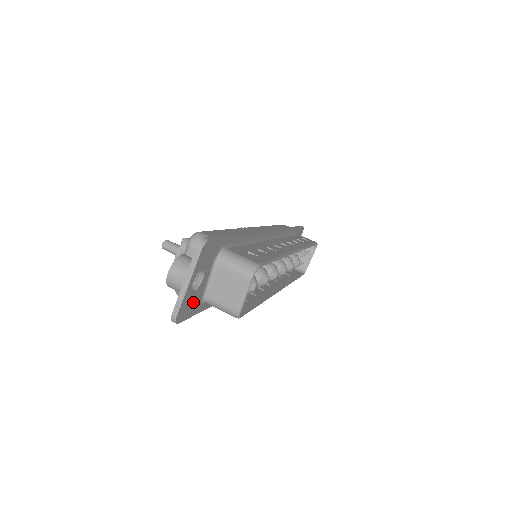
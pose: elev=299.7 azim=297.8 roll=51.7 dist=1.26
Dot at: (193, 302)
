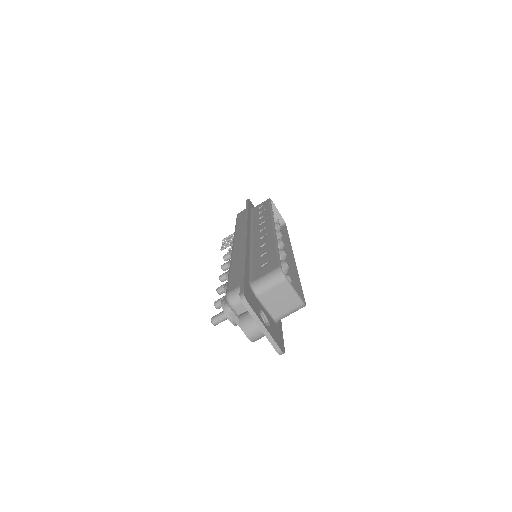
Dot at: (275, 331)
